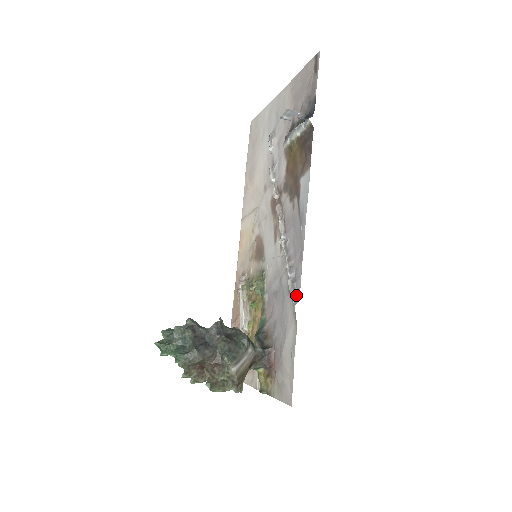
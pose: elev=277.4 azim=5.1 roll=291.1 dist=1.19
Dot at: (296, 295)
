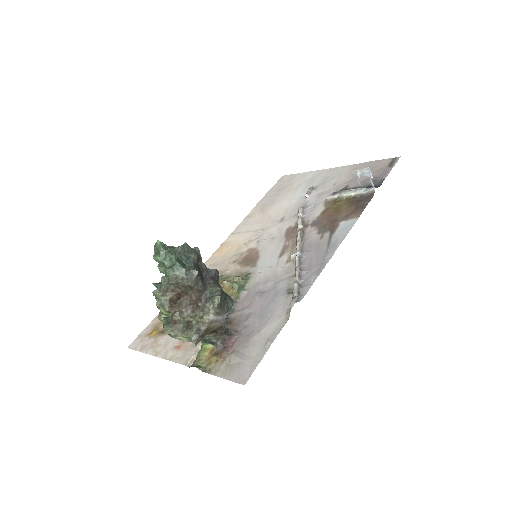
Dot at: (299, 296)
